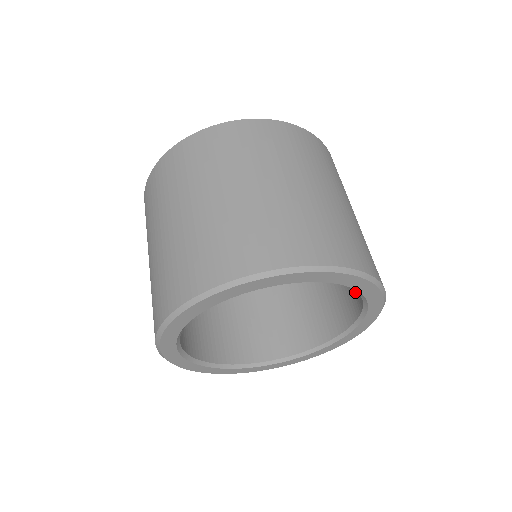
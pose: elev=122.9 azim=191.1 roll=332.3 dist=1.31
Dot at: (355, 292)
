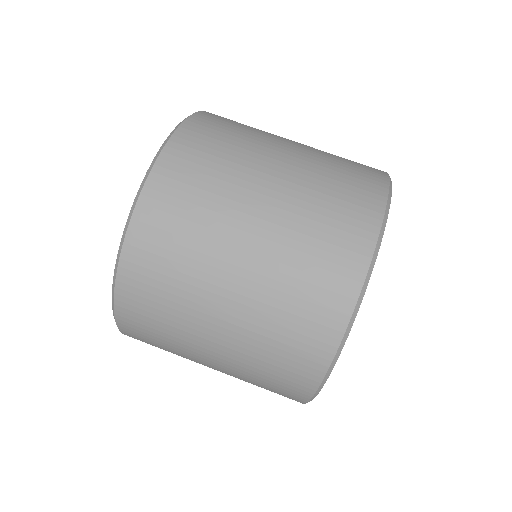
Dot at: occluded
